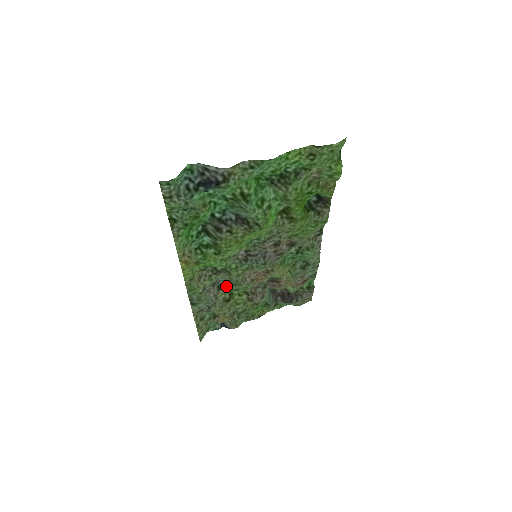
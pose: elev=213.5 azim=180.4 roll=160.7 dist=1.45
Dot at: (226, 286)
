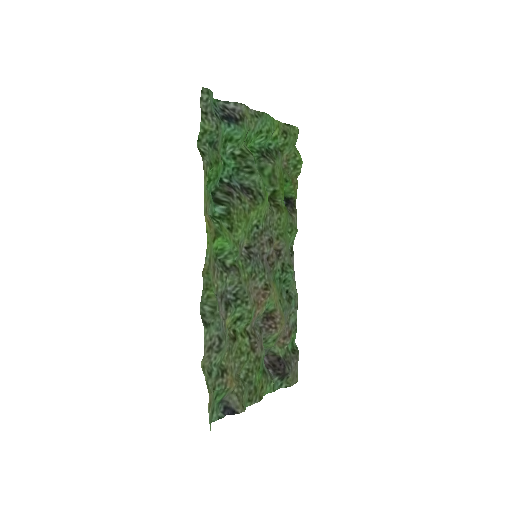
Dot at: (233, 305)
